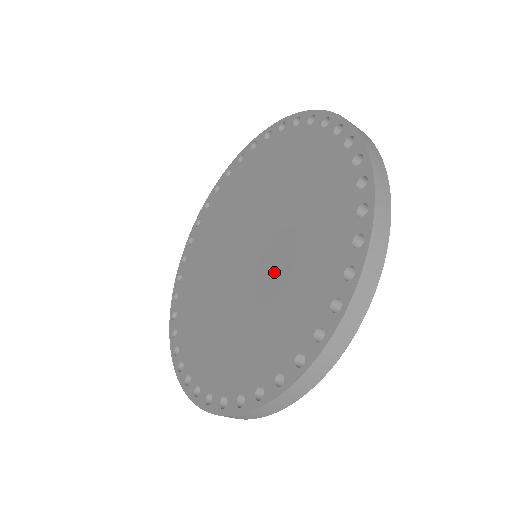
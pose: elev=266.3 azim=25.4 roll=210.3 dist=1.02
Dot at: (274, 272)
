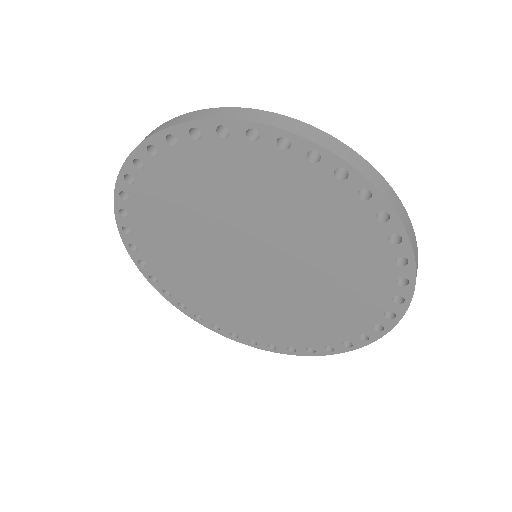
Dot at: (306, 265)
